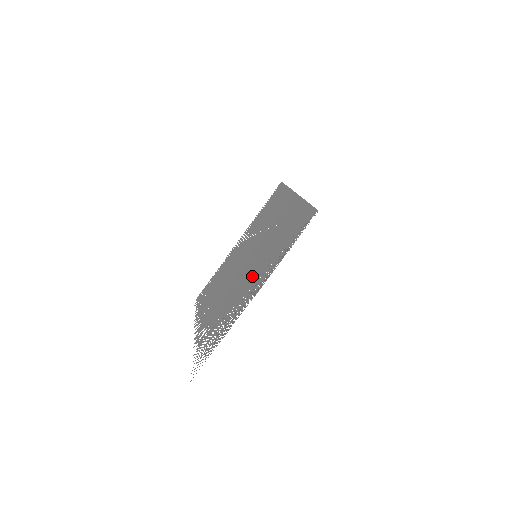
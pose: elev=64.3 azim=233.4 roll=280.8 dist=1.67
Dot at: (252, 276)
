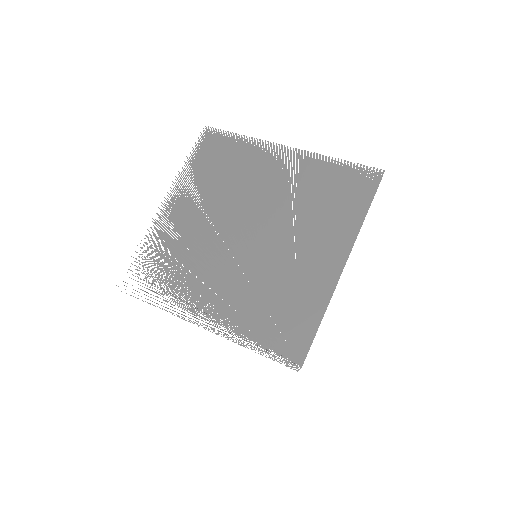
Dot at: (227, 285)
